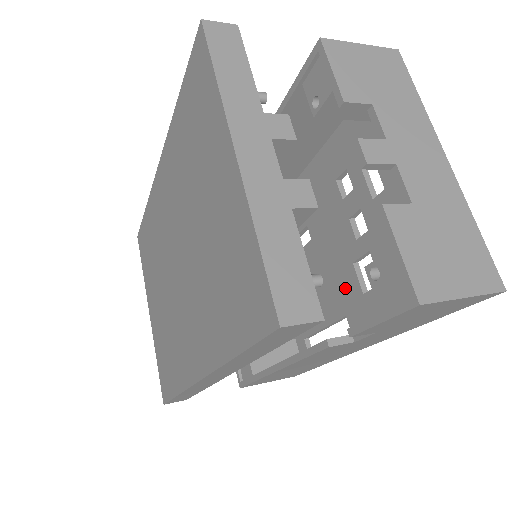
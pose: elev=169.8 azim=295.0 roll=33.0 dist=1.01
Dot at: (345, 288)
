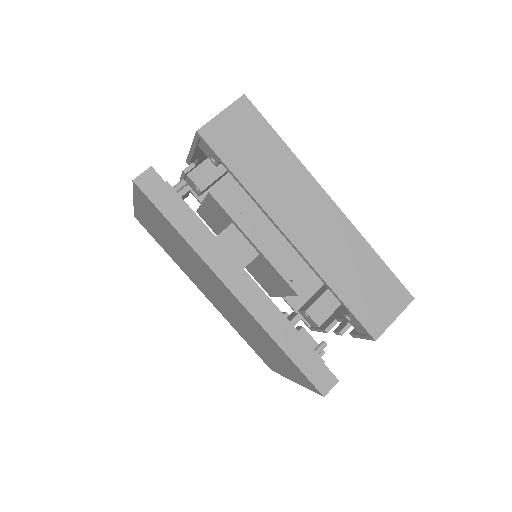
Dot at: occluded
